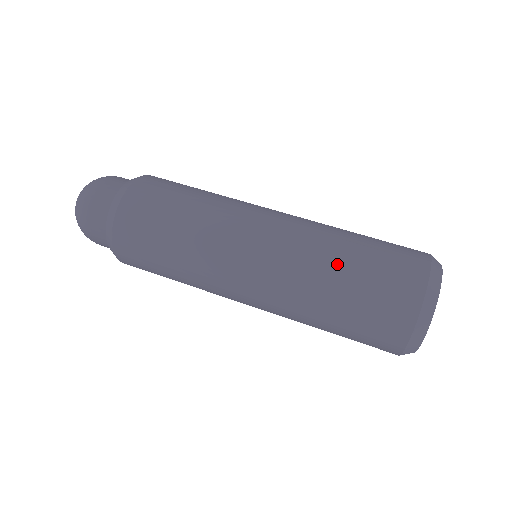
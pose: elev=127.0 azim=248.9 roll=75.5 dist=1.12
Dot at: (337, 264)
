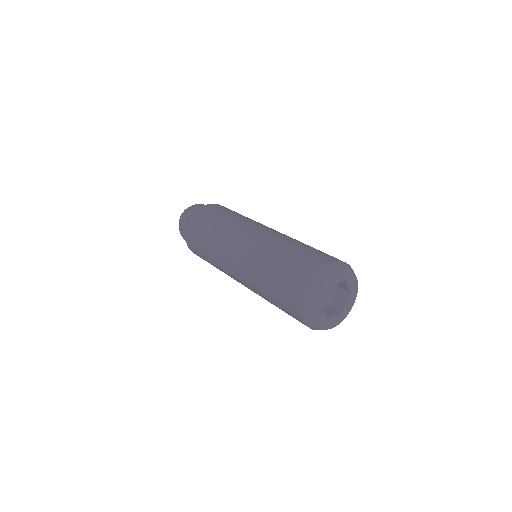
Dot at: (303, 243)
